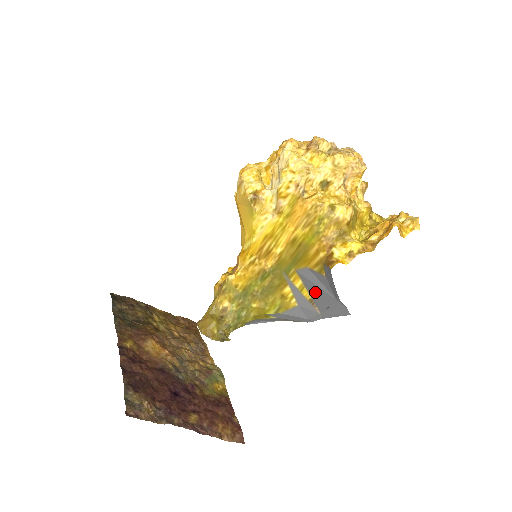
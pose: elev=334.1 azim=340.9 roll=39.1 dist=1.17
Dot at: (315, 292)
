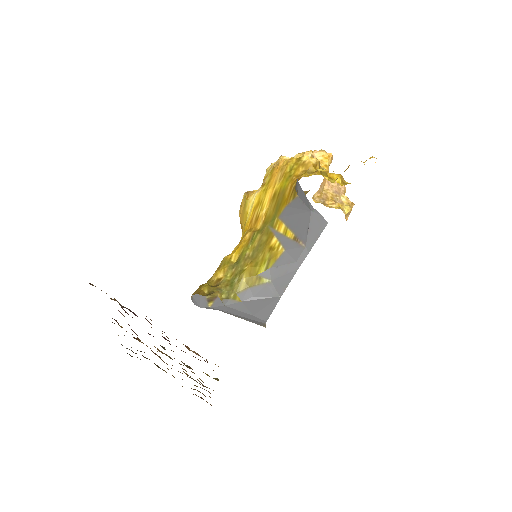
Dot at: (295, 224)
